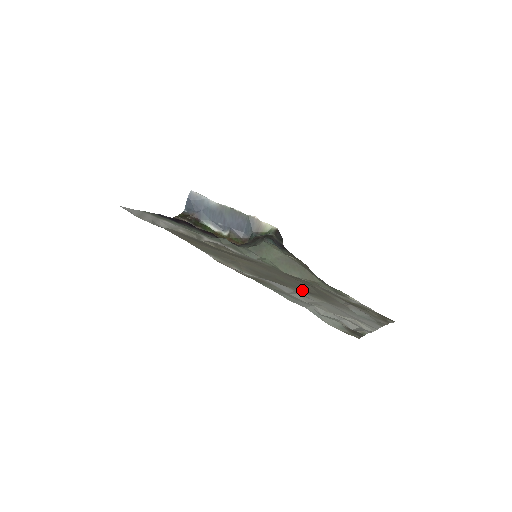
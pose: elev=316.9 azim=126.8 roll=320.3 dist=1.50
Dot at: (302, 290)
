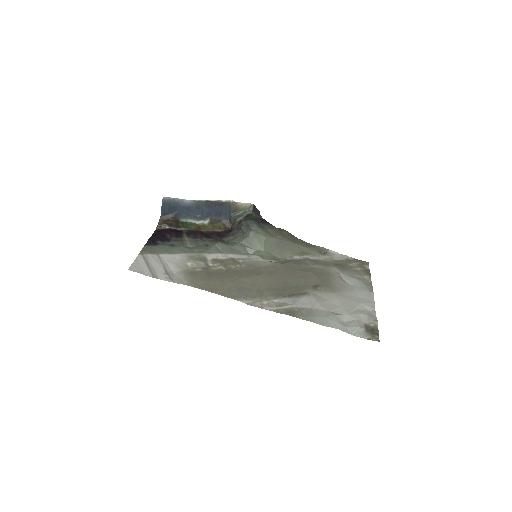
Dot at: (312, 287)
